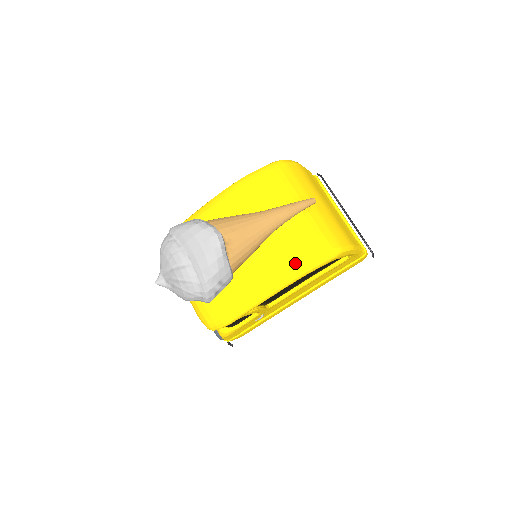
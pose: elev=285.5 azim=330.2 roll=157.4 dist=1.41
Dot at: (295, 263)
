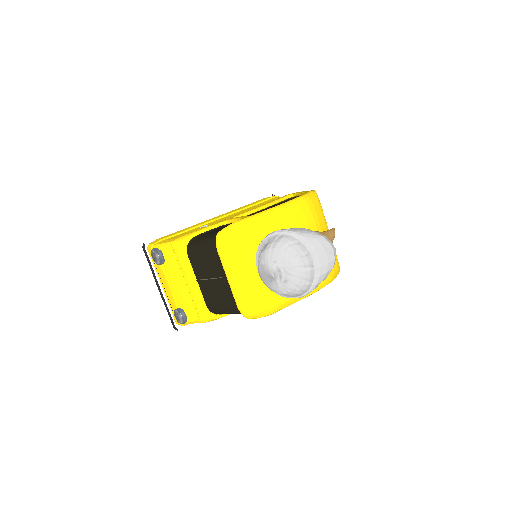
Dot at: (329, 275)
